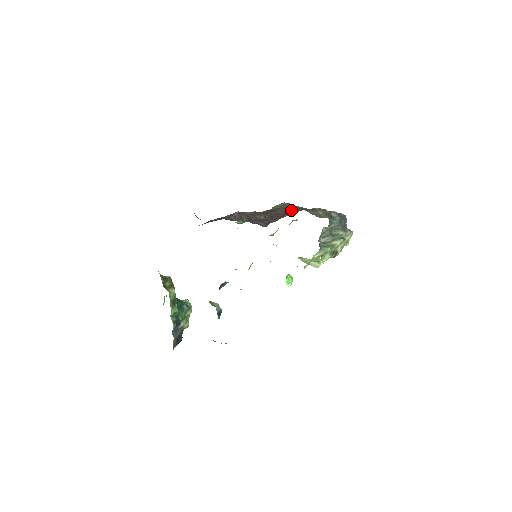
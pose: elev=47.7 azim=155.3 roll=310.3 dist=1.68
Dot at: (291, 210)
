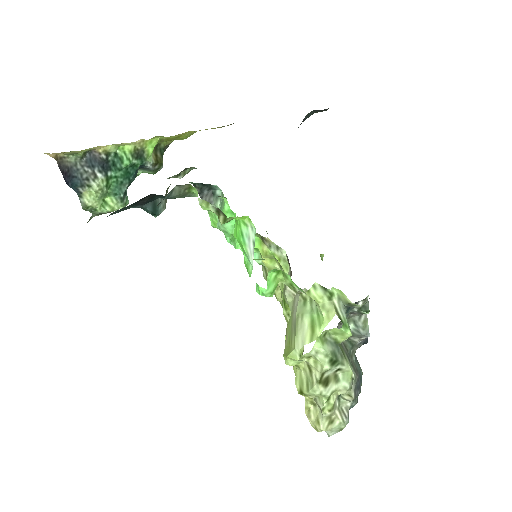
Dot at: occluded
